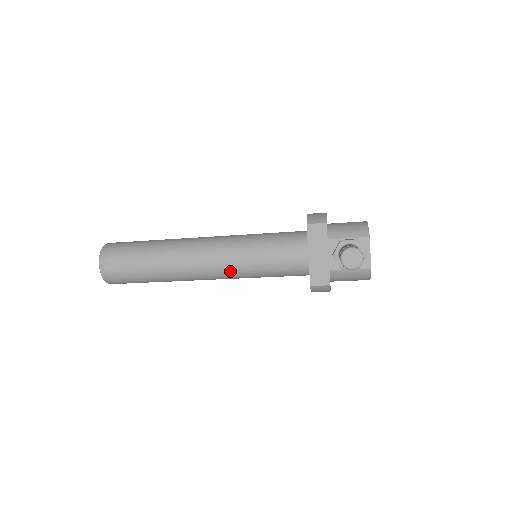
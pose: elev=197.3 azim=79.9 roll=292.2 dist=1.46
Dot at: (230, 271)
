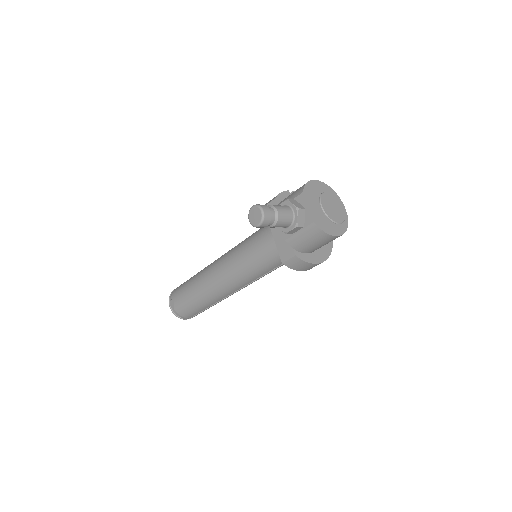
Dot at: (235, 276)
